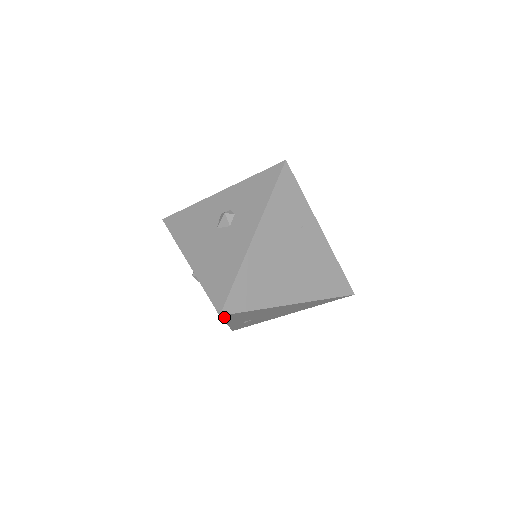
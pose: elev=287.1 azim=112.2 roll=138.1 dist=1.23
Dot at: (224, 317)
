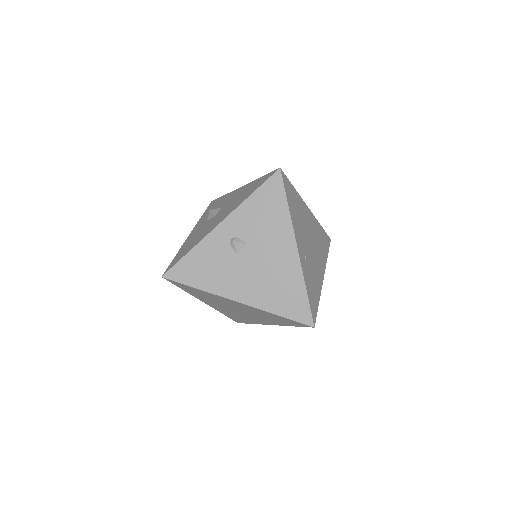
Dot at: (284, 186)
